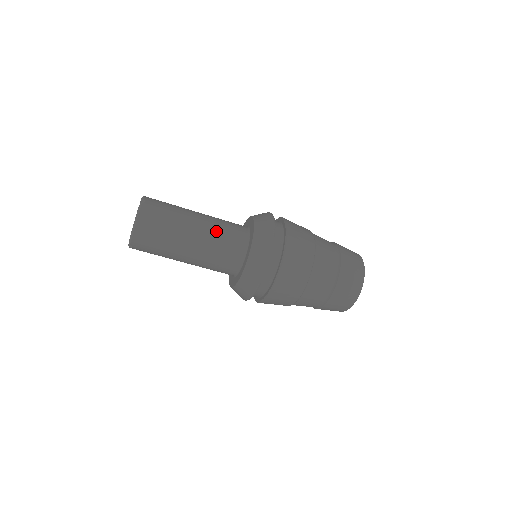
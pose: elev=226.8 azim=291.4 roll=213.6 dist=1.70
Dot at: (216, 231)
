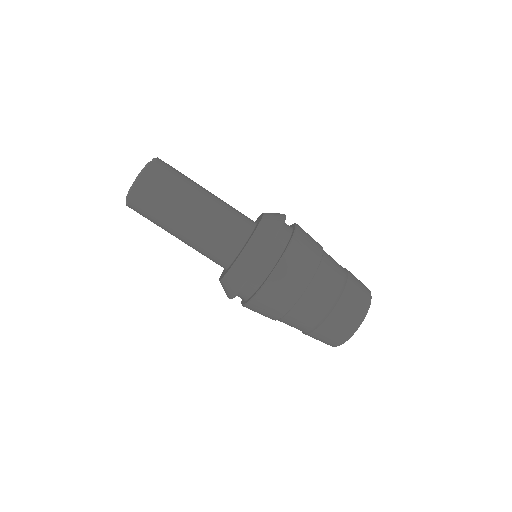
Dot at: (219, 213)
